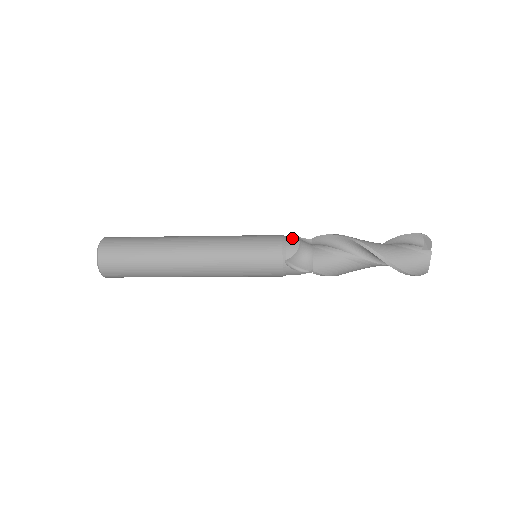
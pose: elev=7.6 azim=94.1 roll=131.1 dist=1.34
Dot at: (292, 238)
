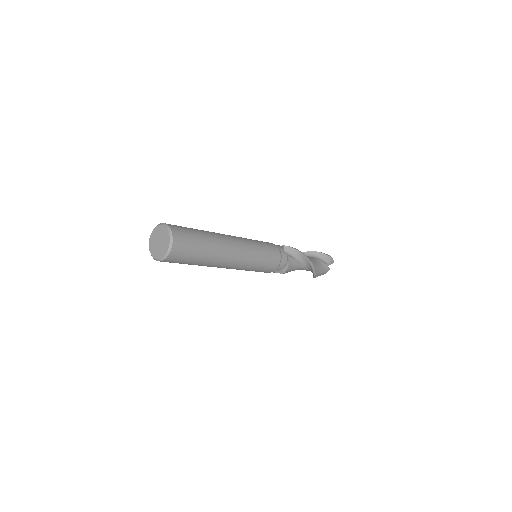
Dot at: (284, 254)
